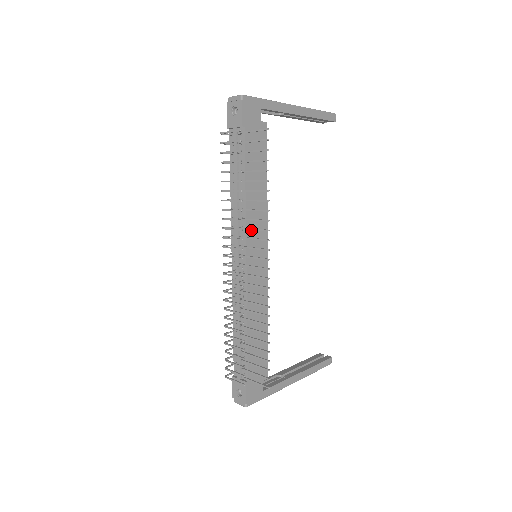
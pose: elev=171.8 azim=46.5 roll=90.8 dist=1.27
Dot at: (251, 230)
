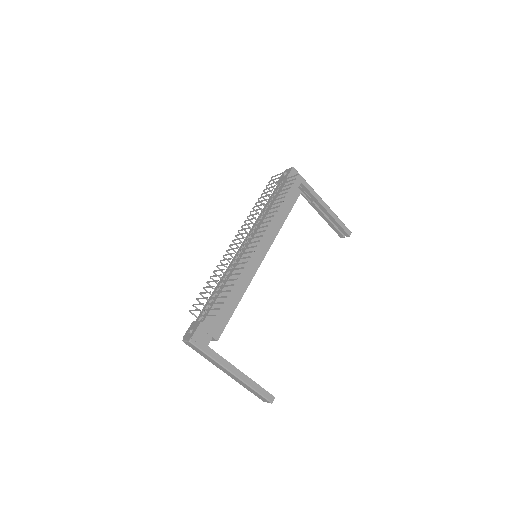
Dot at: (261, 233)
